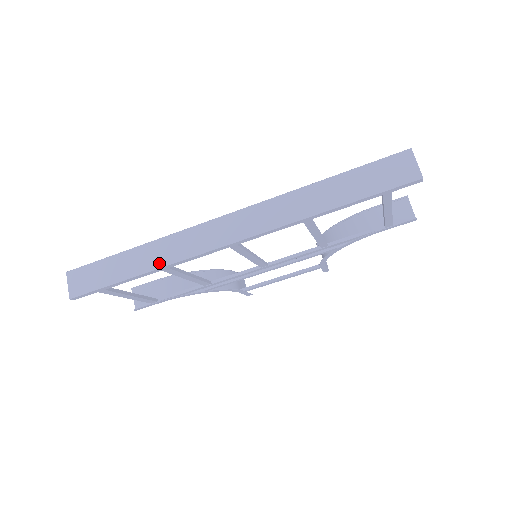
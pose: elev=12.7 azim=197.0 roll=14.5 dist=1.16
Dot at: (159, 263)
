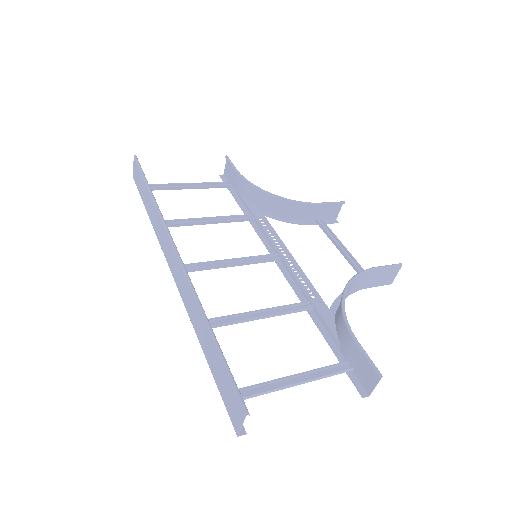
Dot at: (153, 224)
